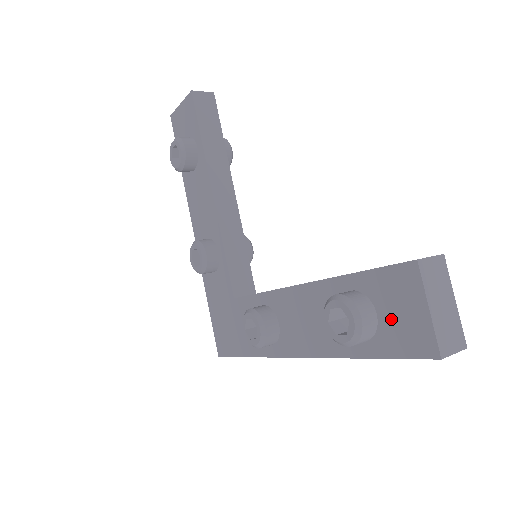
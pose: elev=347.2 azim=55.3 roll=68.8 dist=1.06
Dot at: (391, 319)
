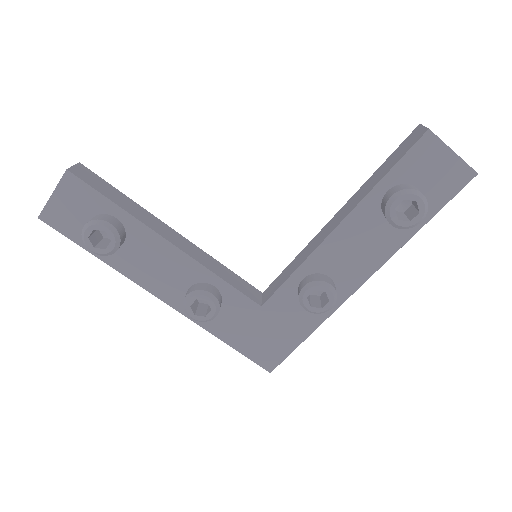
Dot at: (430, 182)
